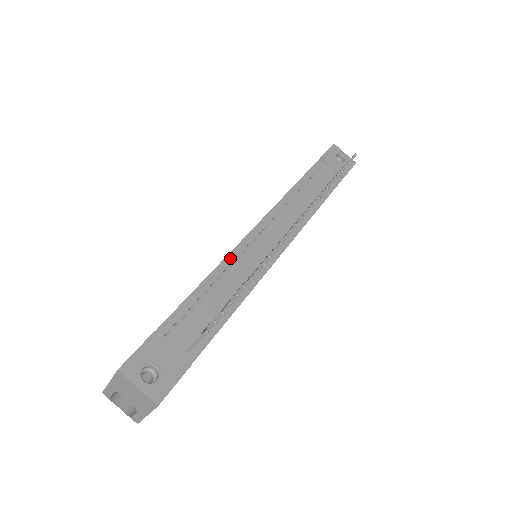
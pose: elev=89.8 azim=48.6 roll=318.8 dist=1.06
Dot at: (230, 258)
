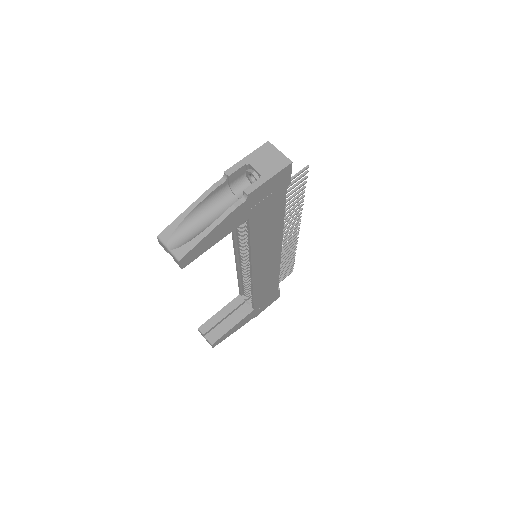
Dot at: occluded
